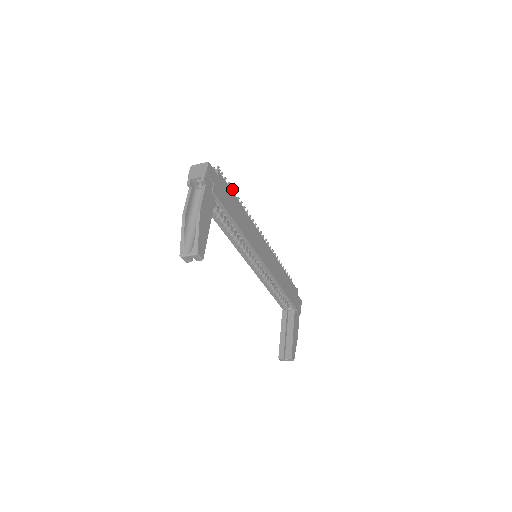
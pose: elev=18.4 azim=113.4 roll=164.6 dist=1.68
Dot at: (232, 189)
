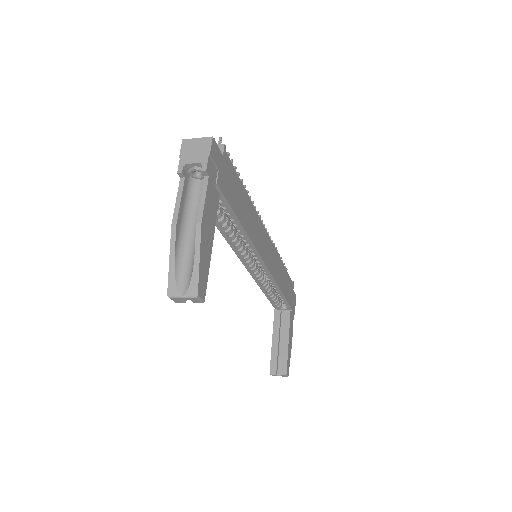
Dot at: (235, 169)
